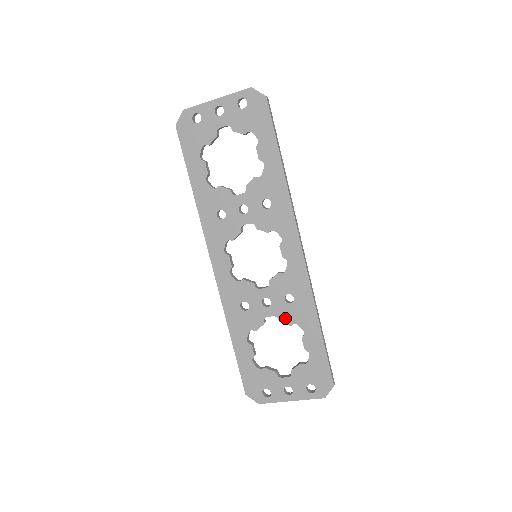
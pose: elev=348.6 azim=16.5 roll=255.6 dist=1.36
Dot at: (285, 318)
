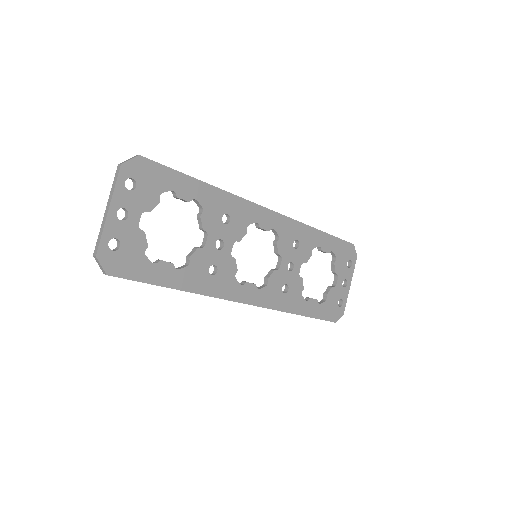
Dot at: (306, 257)
